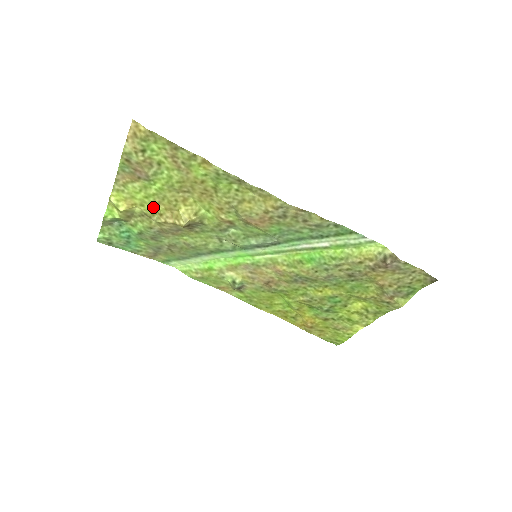
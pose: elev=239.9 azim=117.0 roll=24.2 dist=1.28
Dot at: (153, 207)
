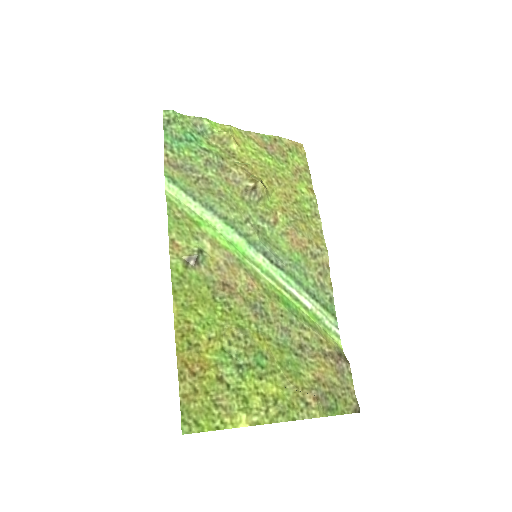
Dot at: (247, 159)
